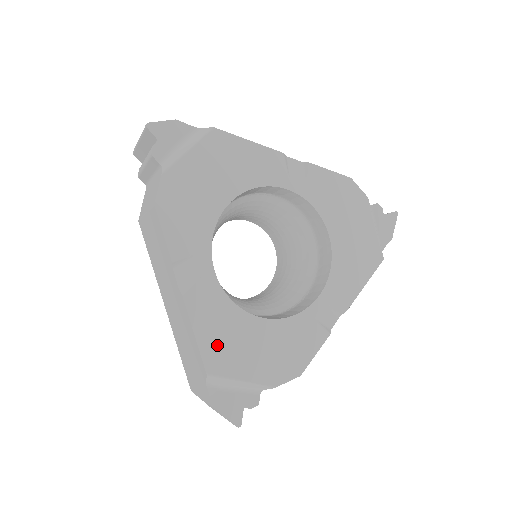
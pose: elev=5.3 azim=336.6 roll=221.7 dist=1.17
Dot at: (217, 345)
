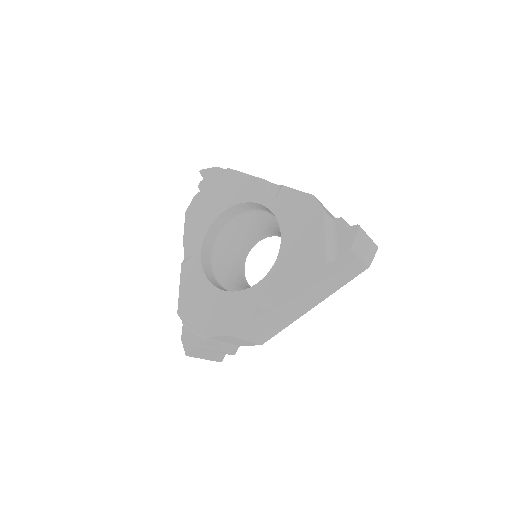
Dot at: (188, 297)
